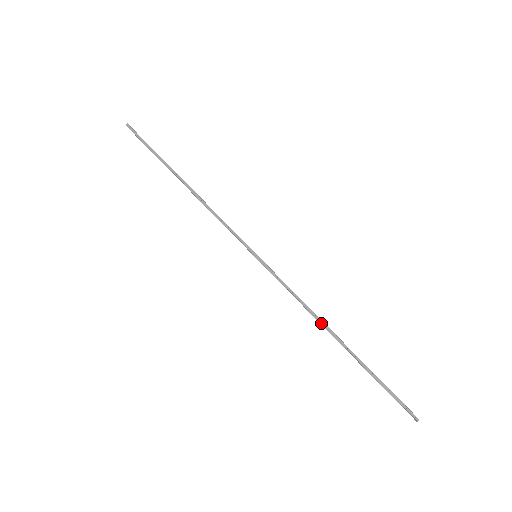
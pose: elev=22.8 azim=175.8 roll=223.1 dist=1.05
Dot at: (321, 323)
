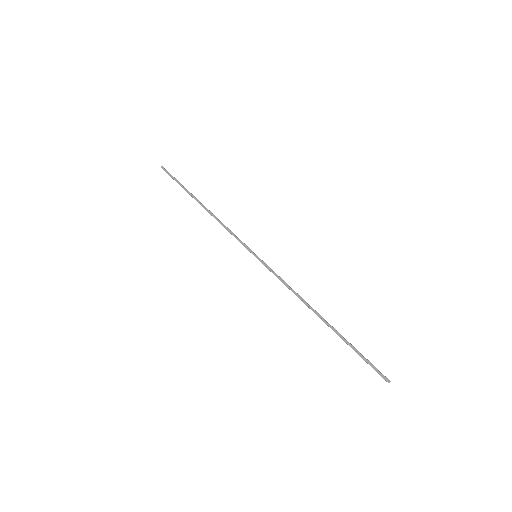
Dot at: (307, 306)
